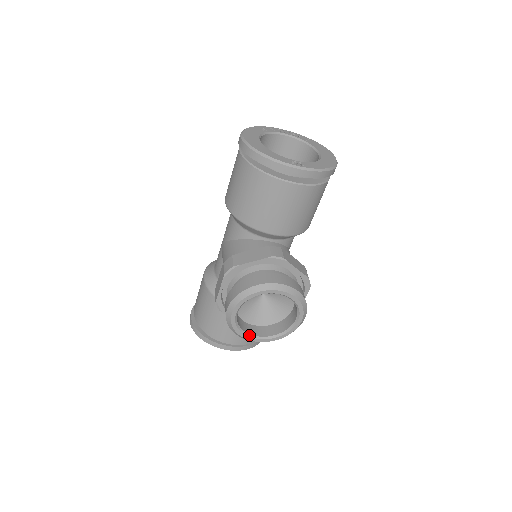
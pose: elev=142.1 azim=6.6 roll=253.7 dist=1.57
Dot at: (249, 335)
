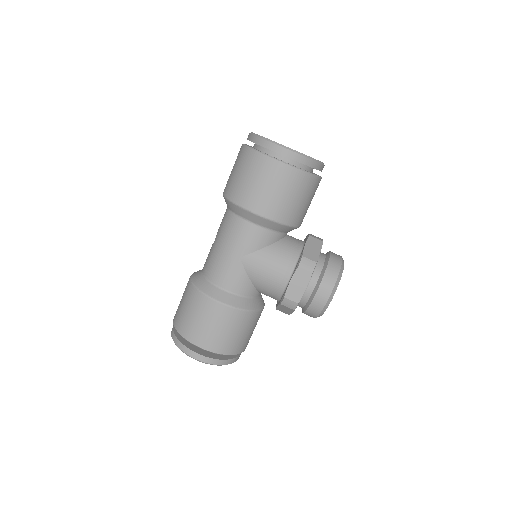
Dot at: occluded
